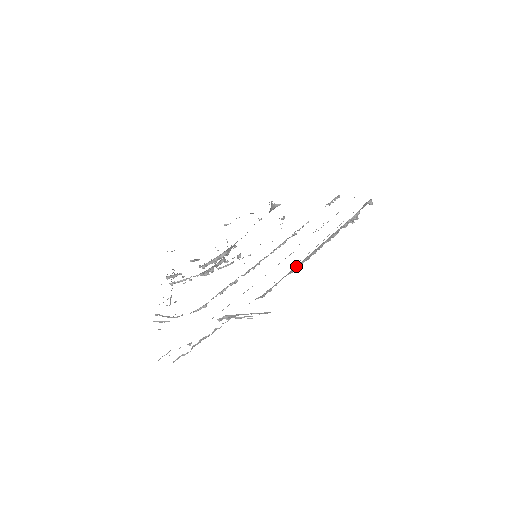
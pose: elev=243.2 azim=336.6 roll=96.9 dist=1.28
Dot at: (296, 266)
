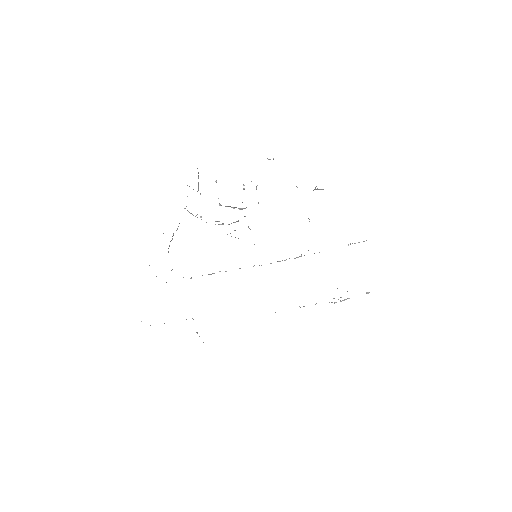
Dot at: occluded
